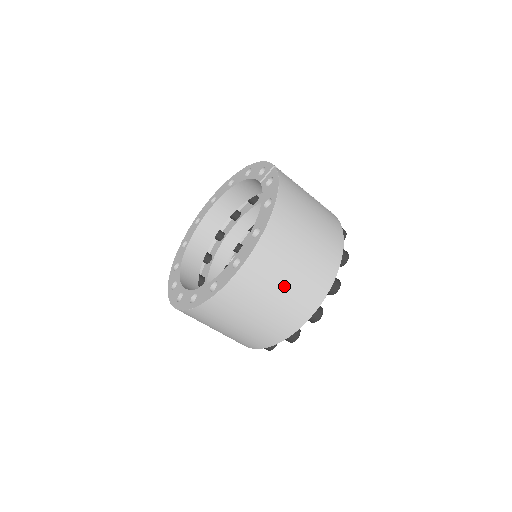
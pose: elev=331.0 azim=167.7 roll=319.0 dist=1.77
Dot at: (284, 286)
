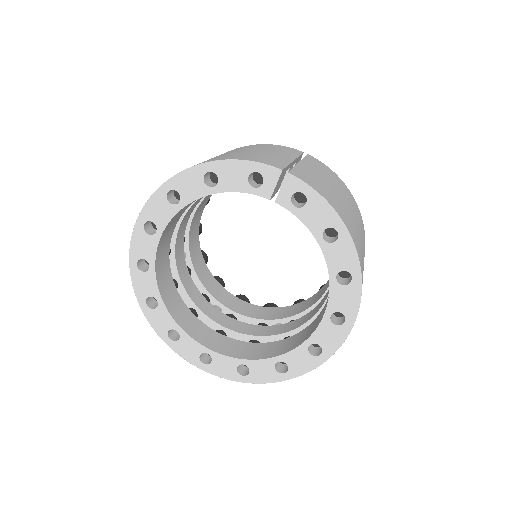
Dot at: occluded
